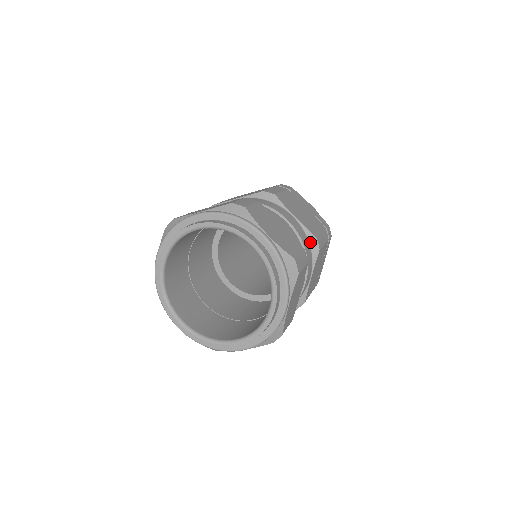
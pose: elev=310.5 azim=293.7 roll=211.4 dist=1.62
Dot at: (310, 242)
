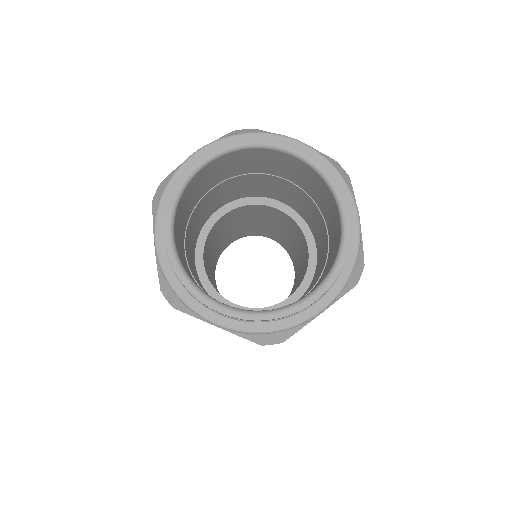
Dot at: occluded
